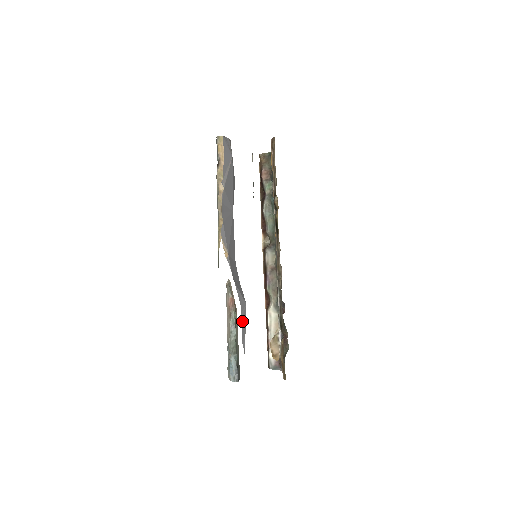
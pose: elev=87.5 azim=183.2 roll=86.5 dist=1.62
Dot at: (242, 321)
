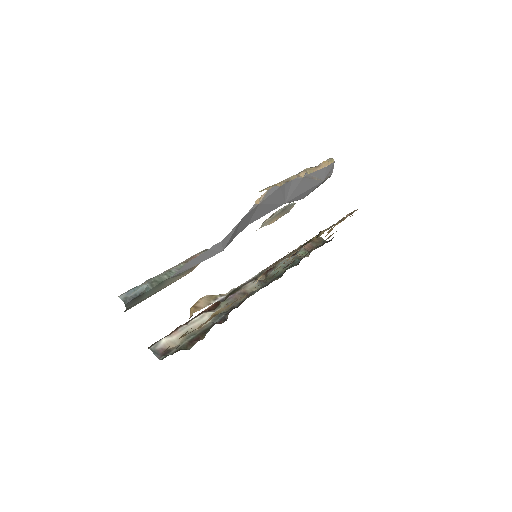
Dot at: (207, 252)
